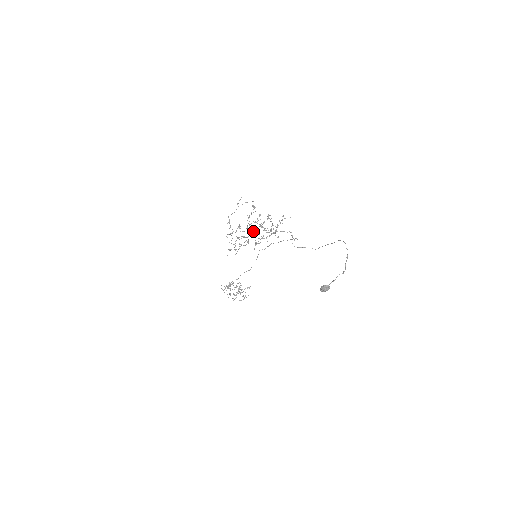
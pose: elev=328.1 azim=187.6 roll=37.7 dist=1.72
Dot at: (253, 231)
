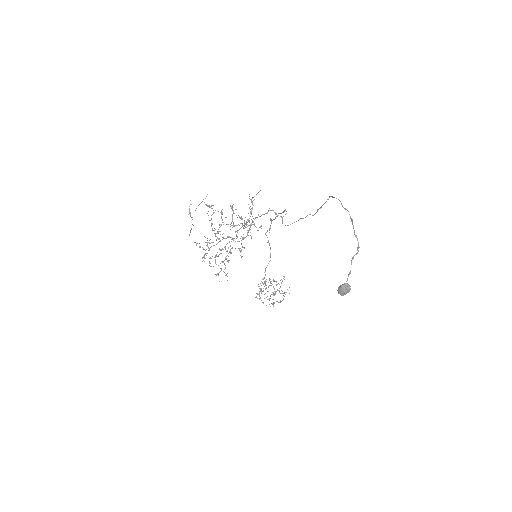
Dot at: (227, 237)
